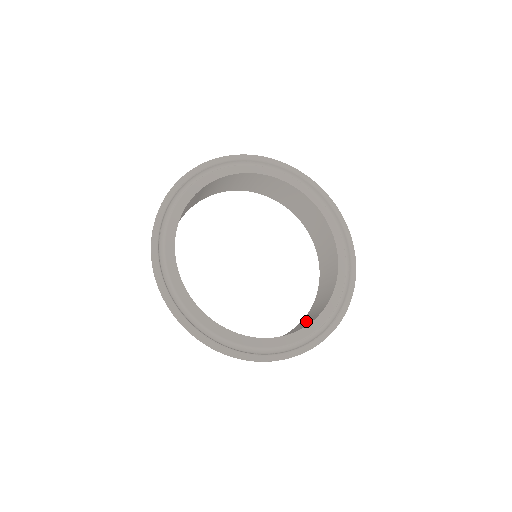
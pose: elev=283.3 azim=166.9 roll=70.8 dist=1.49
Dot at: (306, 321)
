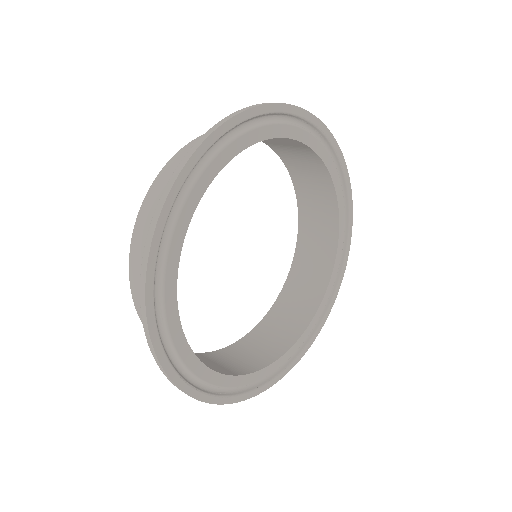
Dot at: (268, 339)
